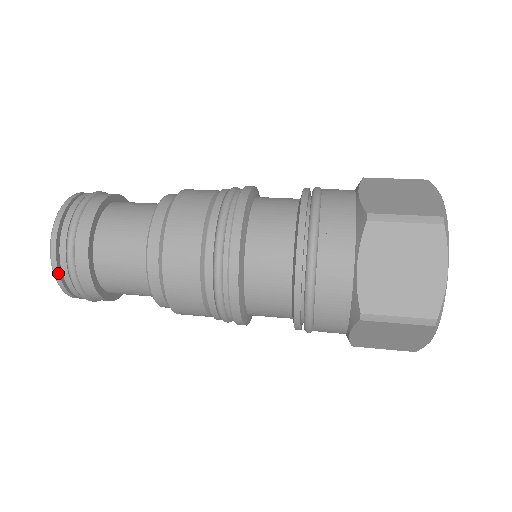
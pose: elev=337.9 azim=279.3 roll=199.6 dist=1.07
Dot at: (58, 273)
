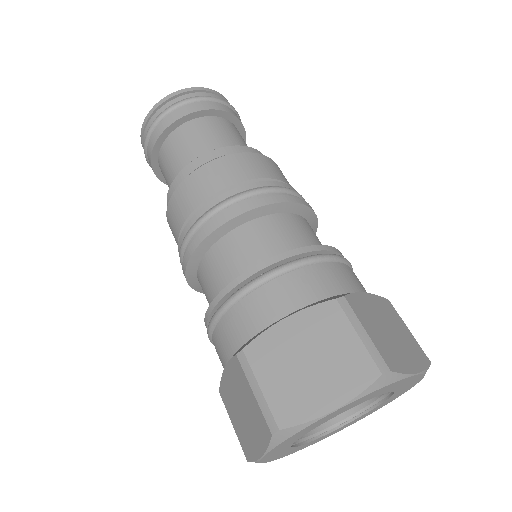
Dot at: (151, 113)
